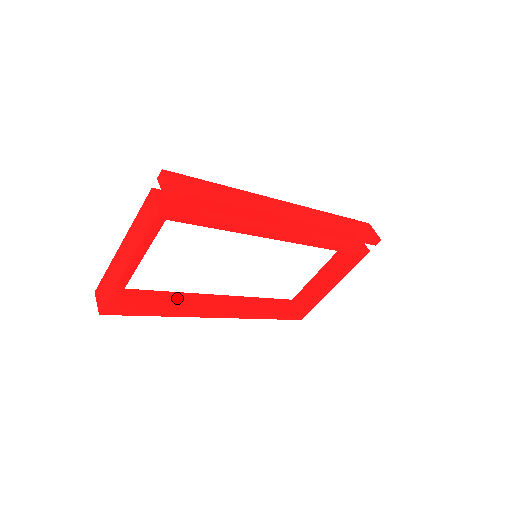
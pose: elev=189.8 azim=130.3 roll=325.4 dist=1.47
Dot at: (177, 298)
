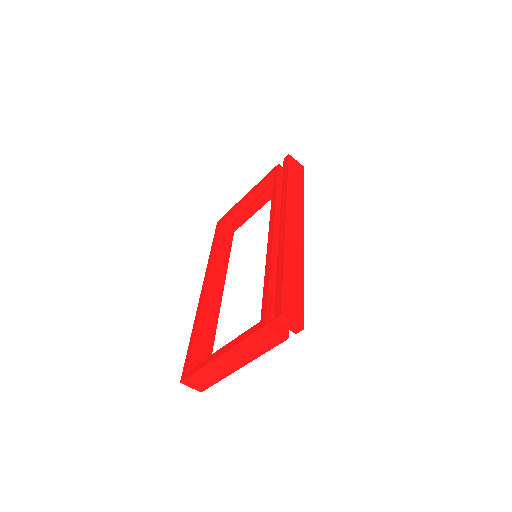
Dot at: (204, 319)
